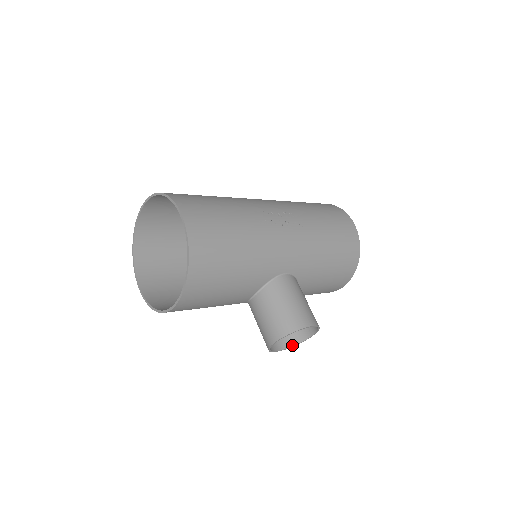
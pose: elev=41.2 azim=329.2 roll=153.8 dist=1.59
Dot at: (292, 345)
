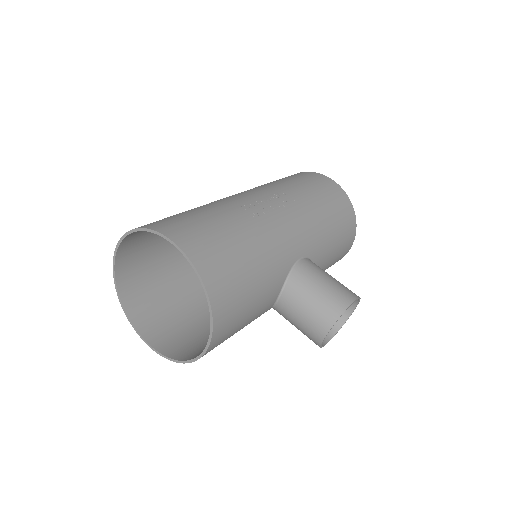
Dot at: (337, 330)
